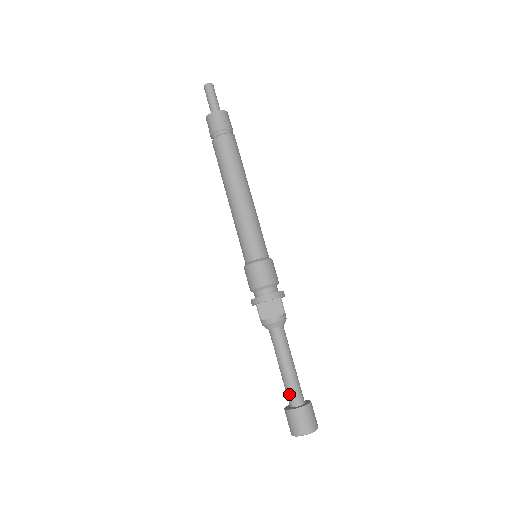
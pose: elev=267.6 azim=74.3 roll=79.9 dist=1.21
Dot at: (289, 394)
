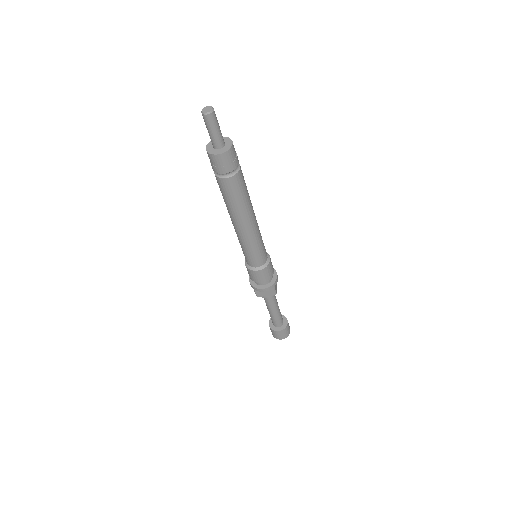
Dot at: (273, 322)
